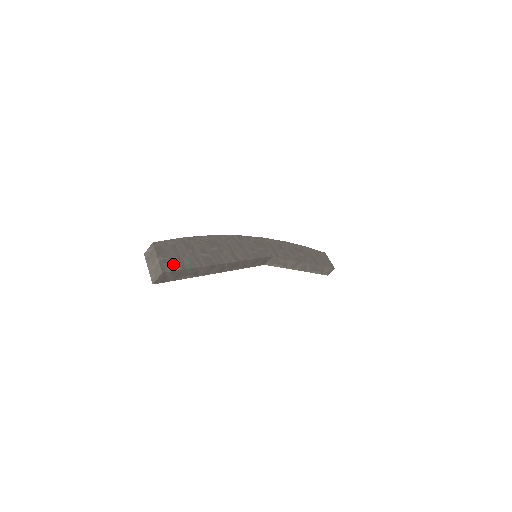
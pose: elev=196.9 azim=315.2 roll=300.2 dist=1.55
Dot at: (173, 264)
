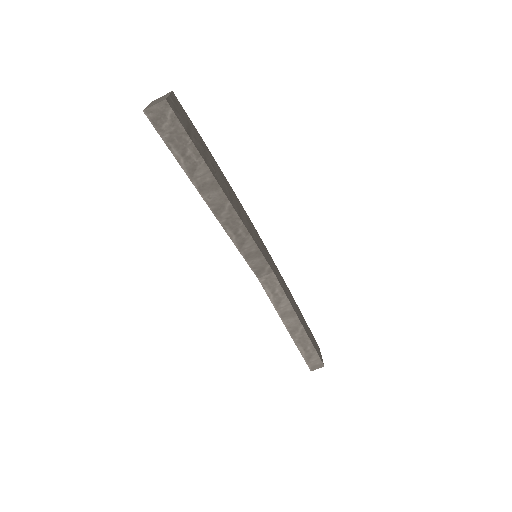
Dot at: (181, 118)
